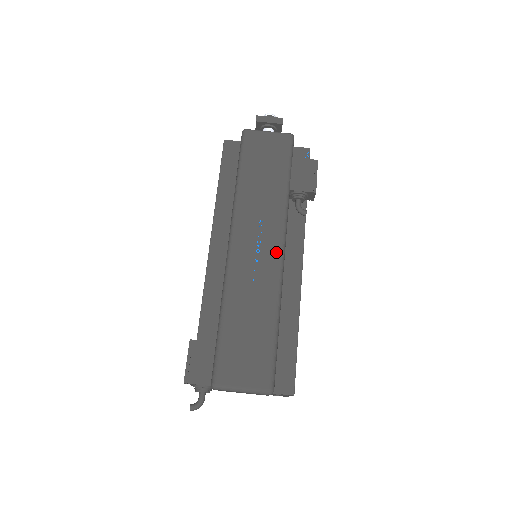
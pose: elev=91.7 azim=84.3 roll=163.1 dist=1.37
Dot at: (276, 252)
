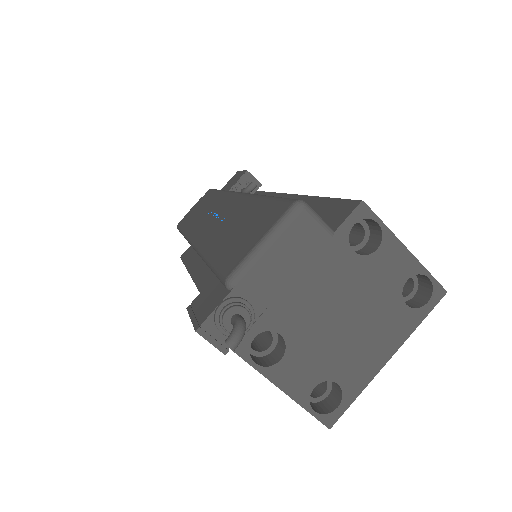
Dot at: (232, 199)
